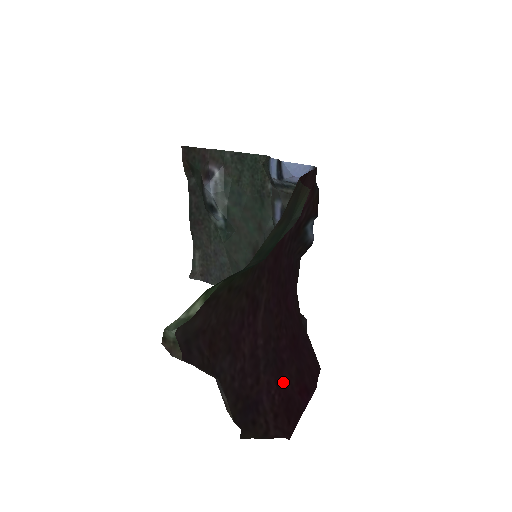
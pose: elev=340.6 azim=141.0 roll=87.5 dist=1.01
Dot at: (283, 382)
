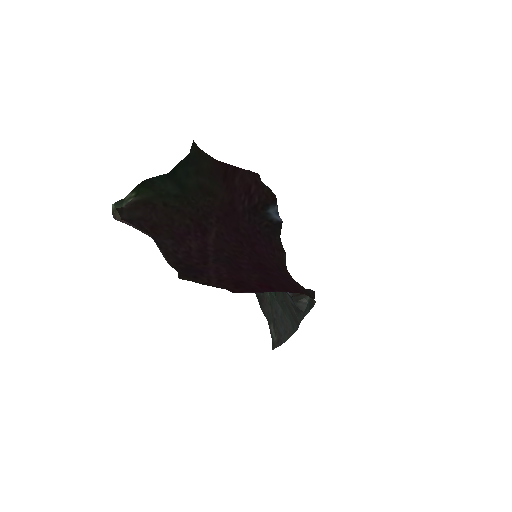
Dot at: (238, 275)
